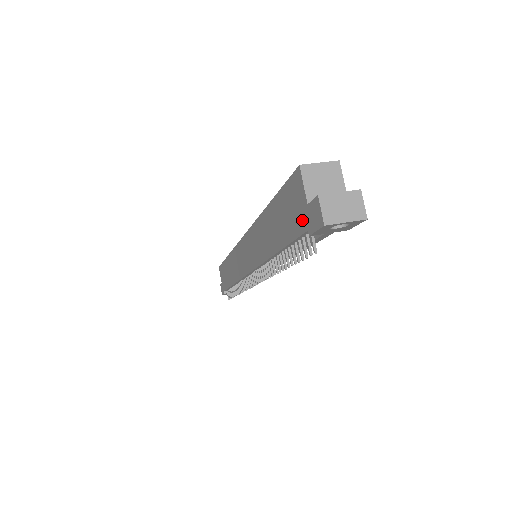
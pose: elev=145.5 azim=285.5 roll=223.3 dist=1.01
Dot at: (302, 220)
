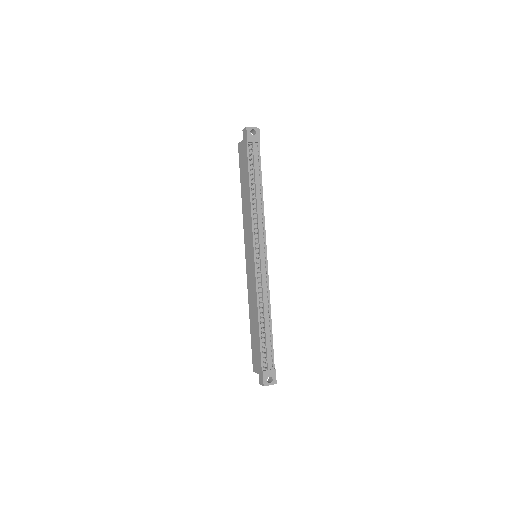
Dot at: (245, 147)
